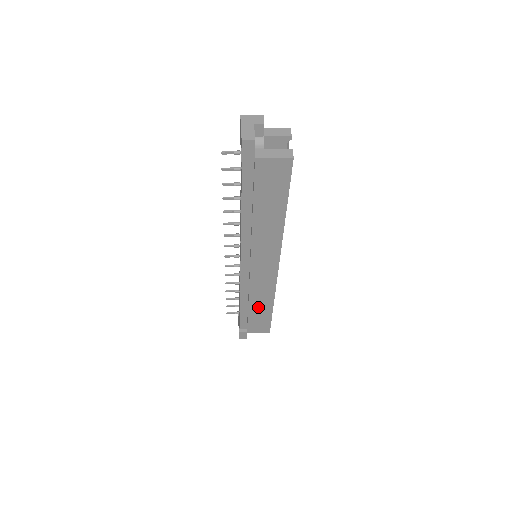
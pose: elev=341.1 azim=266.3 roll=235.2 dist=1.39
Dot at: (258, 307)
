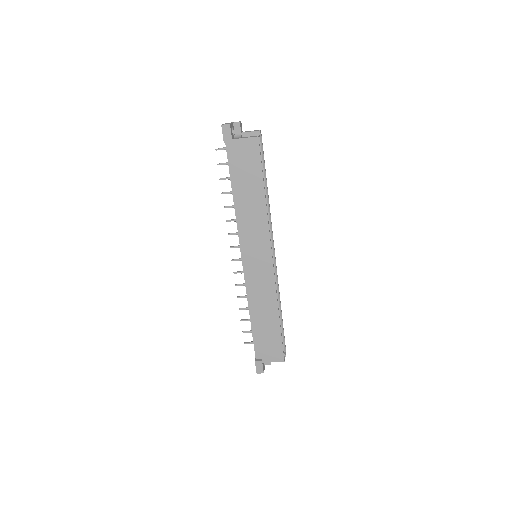
Dot at: (266, 318)
